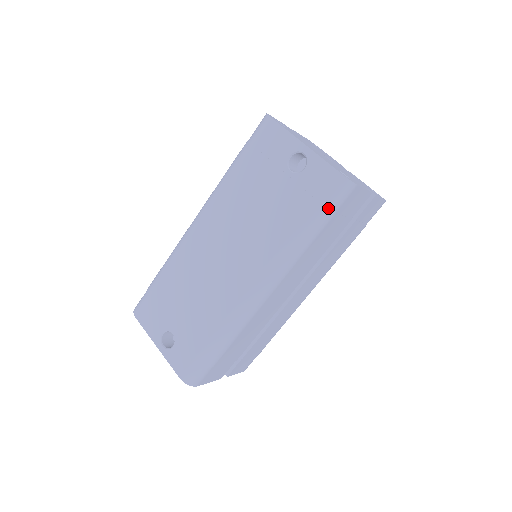
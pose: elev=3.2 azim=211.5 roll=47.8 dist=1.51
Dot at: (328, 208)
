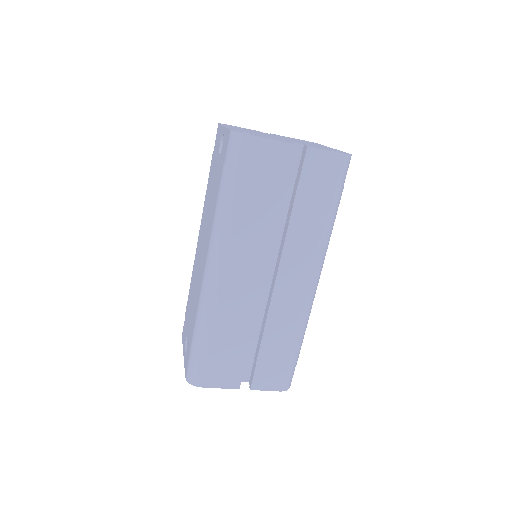
Dot at: (231, 166)
